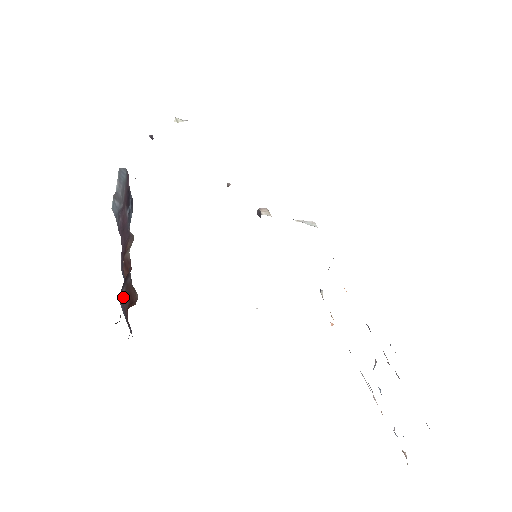
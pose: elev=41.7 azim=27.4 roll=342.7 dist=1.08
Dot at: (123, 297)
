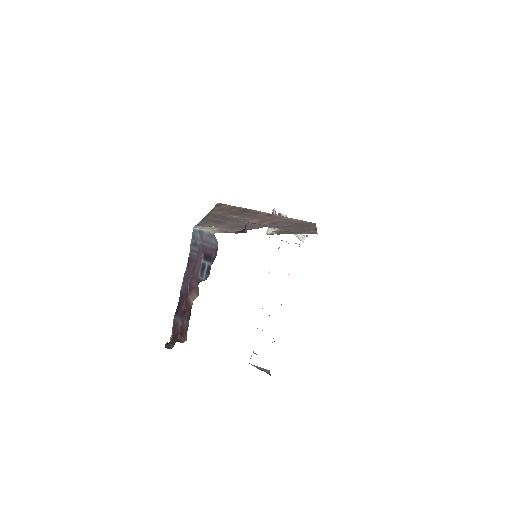
Dot at: (178, 326)
